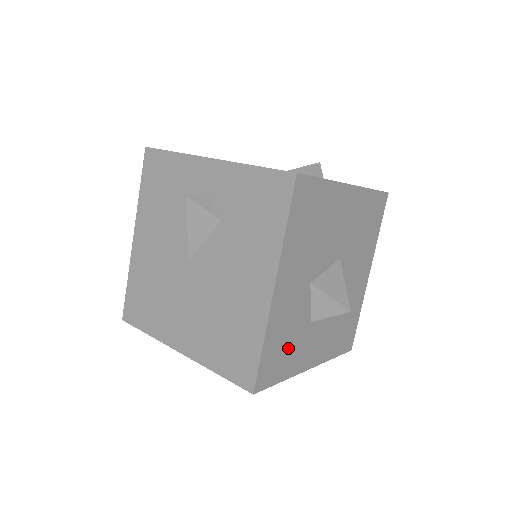
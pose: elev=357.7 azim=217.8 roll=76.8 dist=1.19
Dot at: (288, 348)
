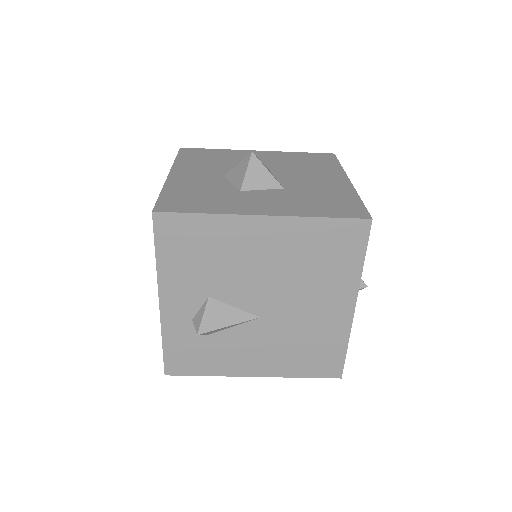
Dot at: (205, 198)
